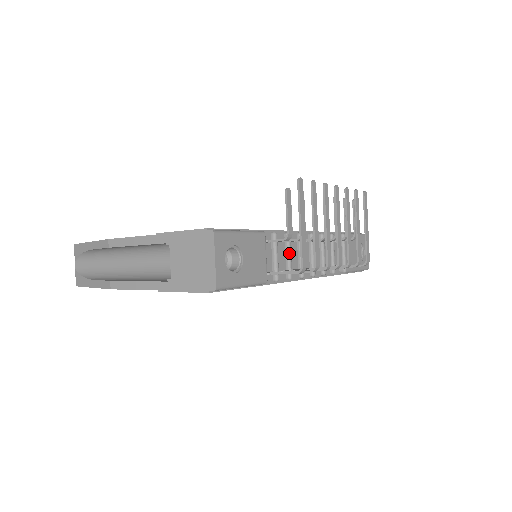
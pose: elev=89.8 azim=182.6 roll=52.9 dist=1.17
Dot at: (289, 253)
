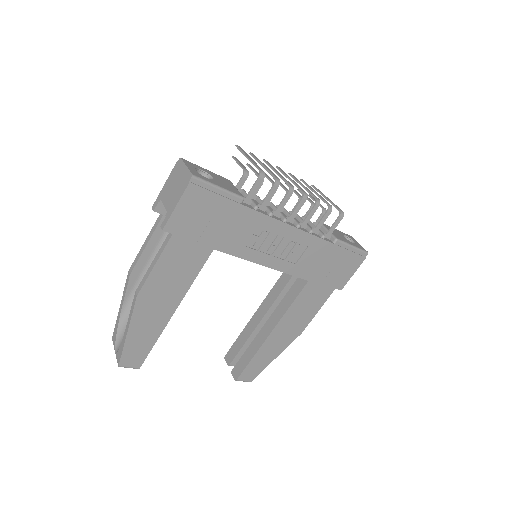
Dot at: occluded
